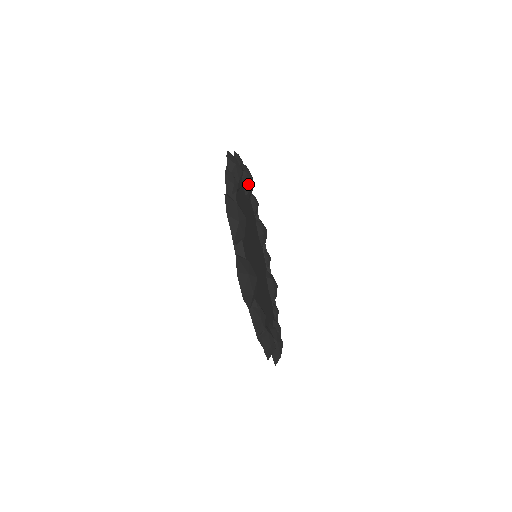
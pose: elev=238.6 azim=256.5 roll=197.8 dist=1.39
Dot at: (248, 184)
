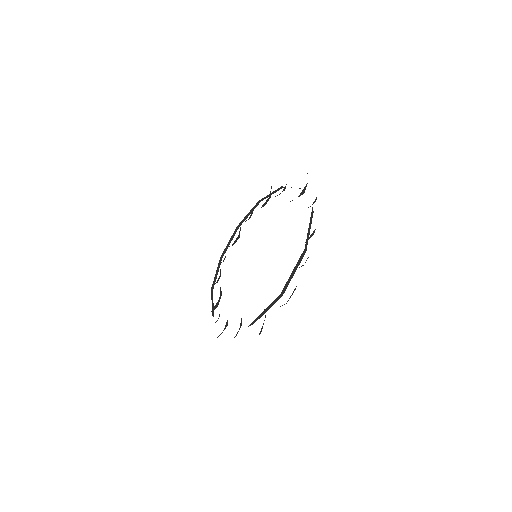
Dot at: occluded
